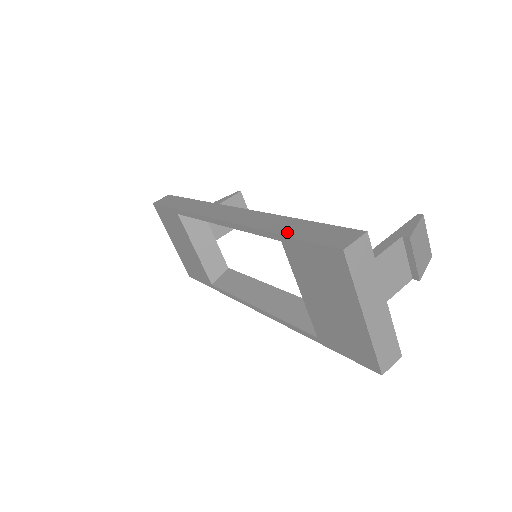
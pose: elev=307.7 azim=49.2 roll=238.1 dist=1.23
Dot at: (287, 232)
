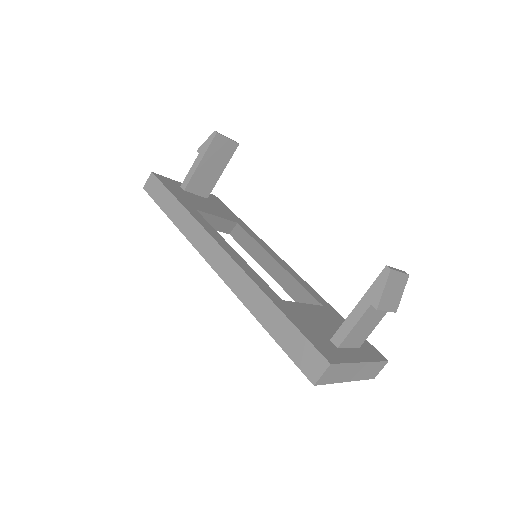
Dot at: (270, 329)
